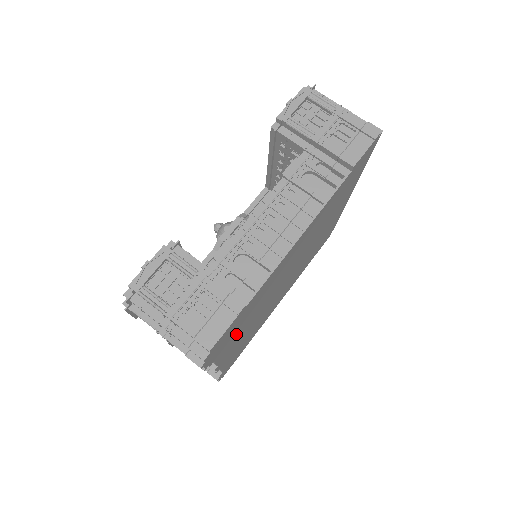
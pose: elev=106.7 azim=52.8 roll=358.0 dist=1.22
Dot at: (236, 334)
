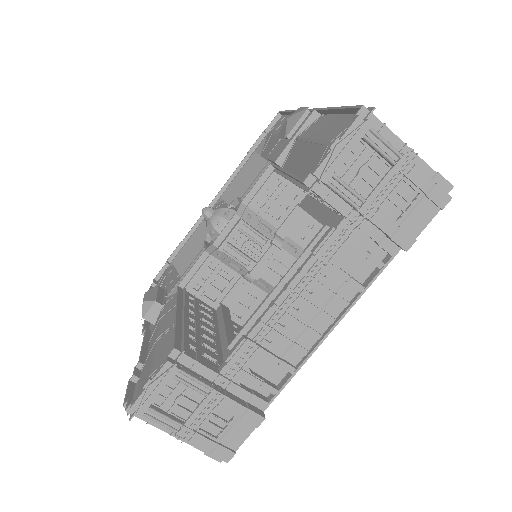
Dot at: occluded
